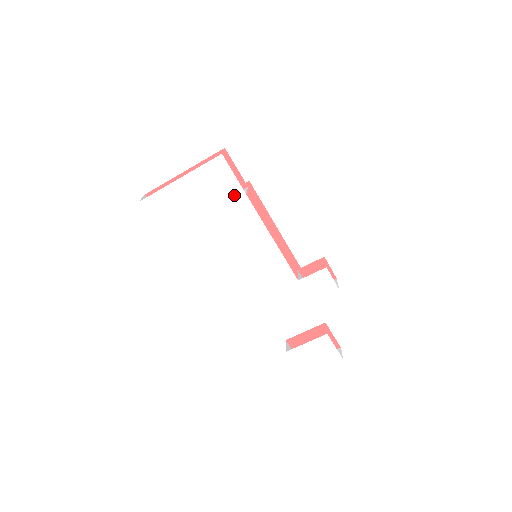
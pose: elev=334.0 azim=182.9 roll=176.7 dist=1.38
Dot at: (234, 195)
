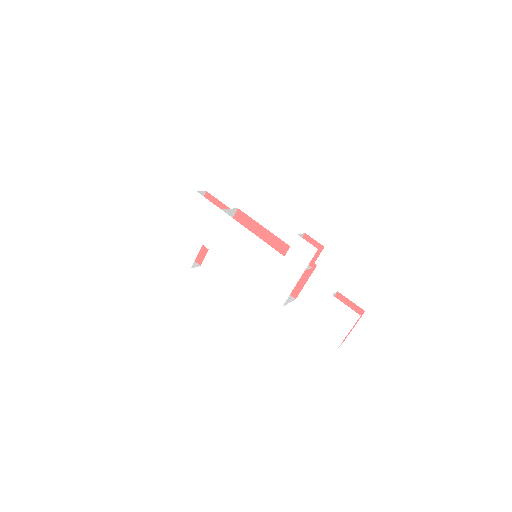
Dot at: (215, 214)
